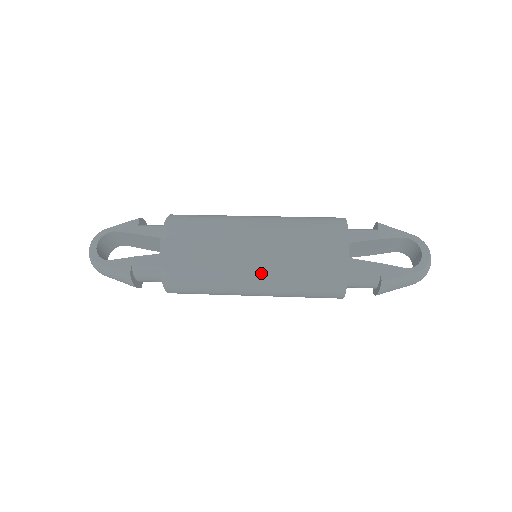
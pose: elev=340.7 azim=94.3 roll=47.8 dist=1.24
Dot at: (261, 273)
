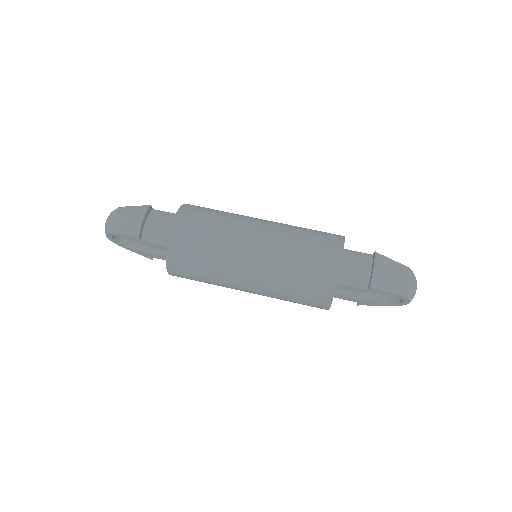
Dot at: occluded
